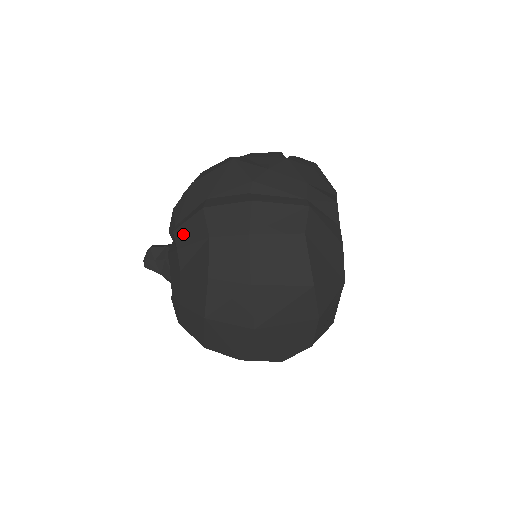
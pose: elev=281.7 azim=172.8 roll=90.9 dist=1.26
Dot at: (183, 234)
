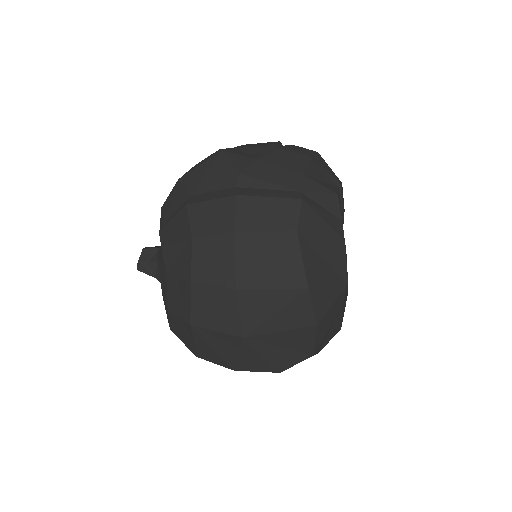
Dot at: (168, 234)
